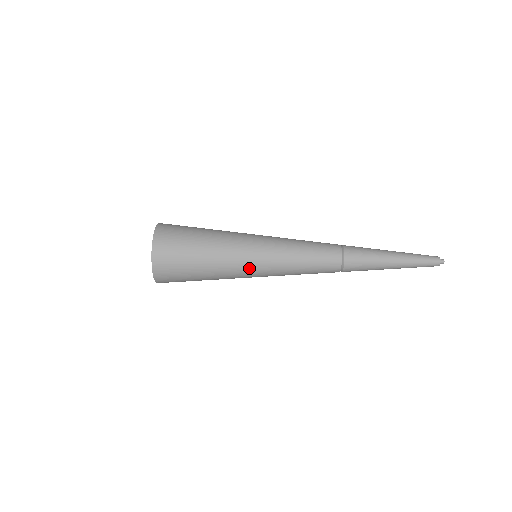
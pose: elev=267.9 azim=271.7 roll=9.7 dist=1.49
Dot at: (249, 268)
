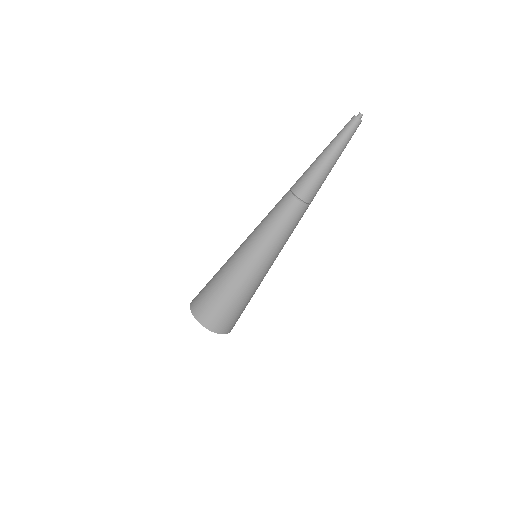
Dot at: (248, 266)
